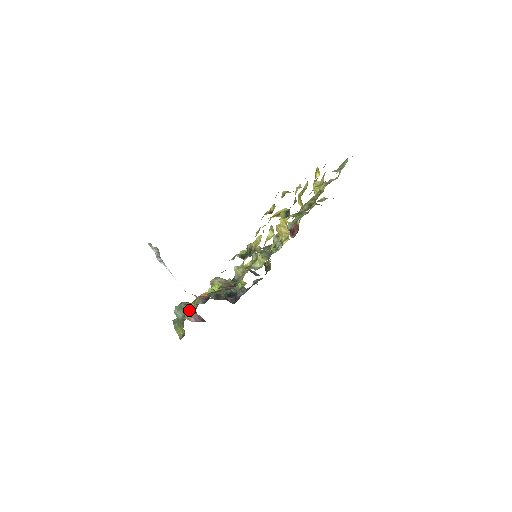
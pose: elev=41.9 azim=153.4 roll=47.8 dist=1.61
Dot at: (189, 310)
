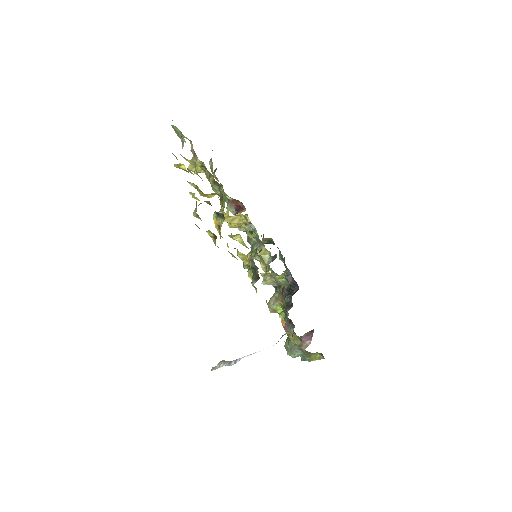
Dot at: (296, 342)
